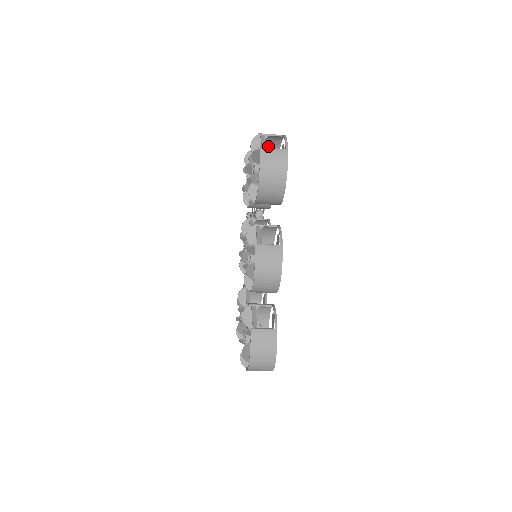
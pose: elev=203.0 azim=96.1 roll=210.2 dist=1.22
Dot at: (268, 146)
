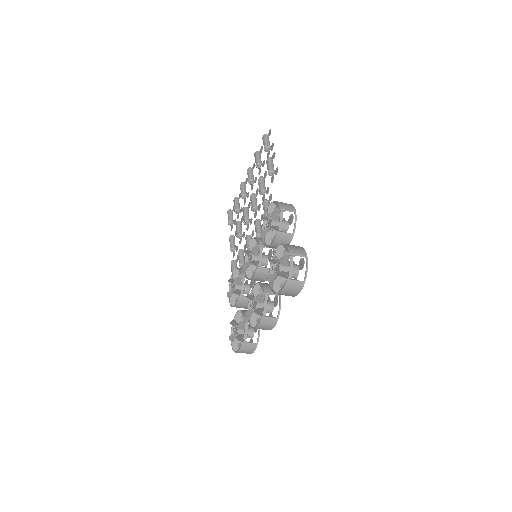
Dot at: (293, 246)
